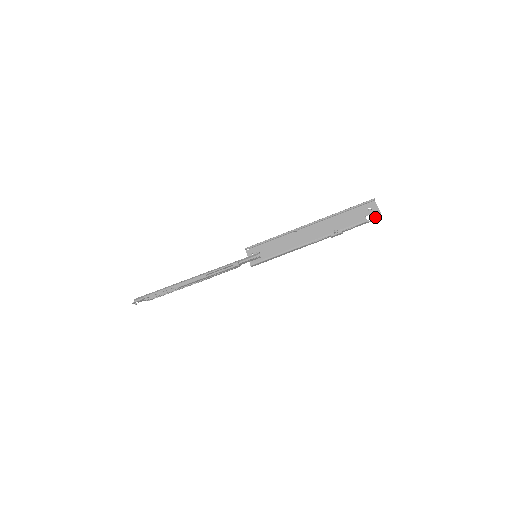
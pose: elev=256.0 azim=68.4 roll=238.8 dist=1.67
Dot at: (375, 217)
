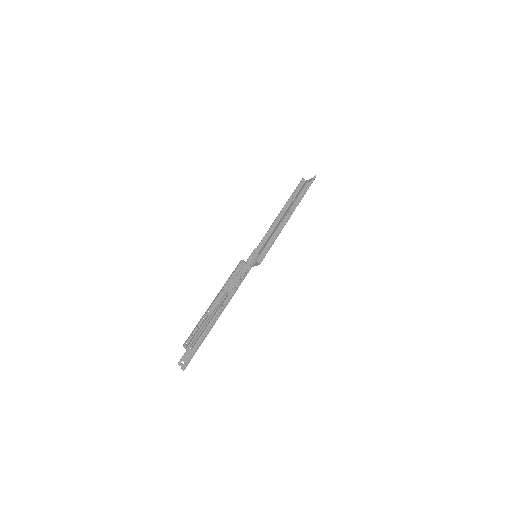
Dot at: (312, 180)
